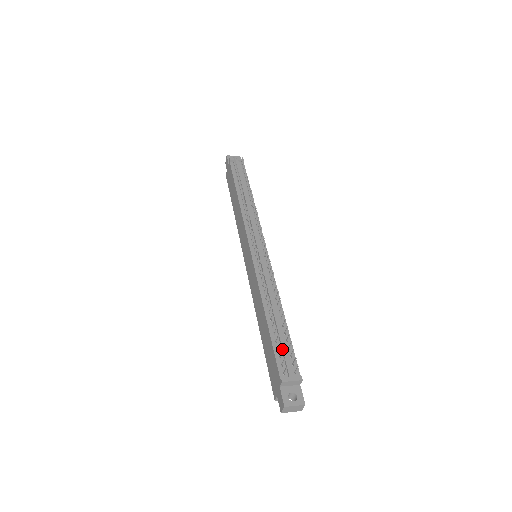
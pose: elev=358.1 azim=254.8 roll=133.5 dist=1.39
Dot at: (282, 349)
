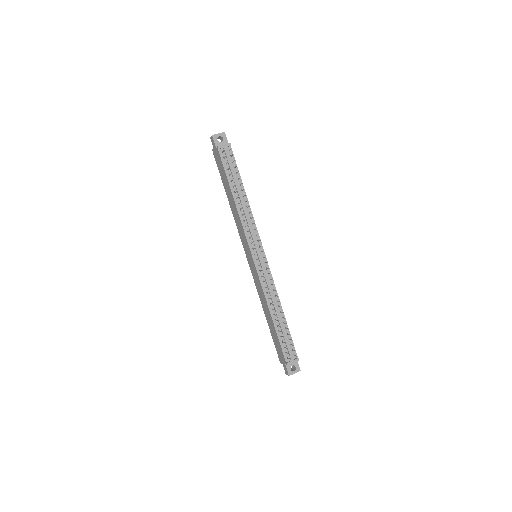
Dot at: occluded
